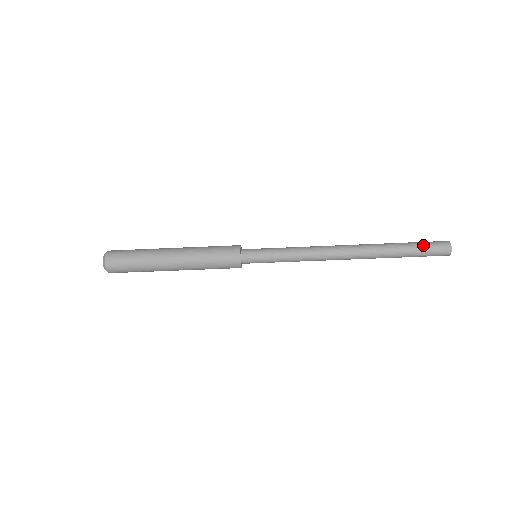
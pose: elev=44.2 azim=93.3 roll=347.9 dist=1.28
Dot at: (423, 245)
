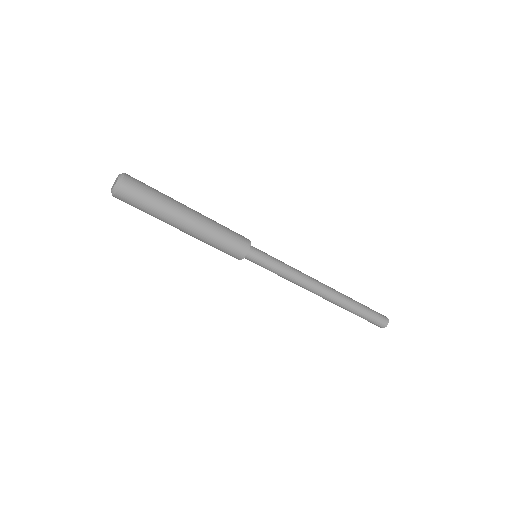
Dot at: (373, 314)
